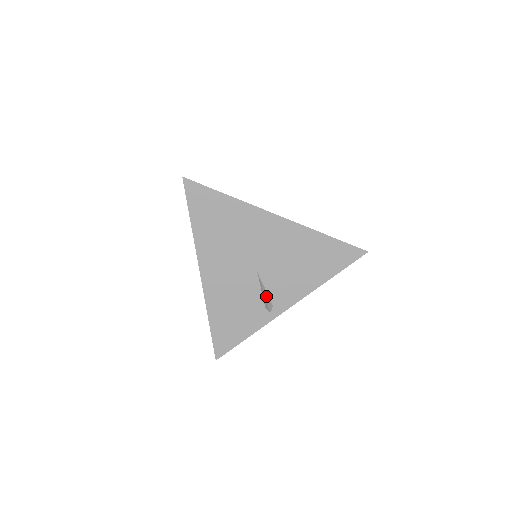
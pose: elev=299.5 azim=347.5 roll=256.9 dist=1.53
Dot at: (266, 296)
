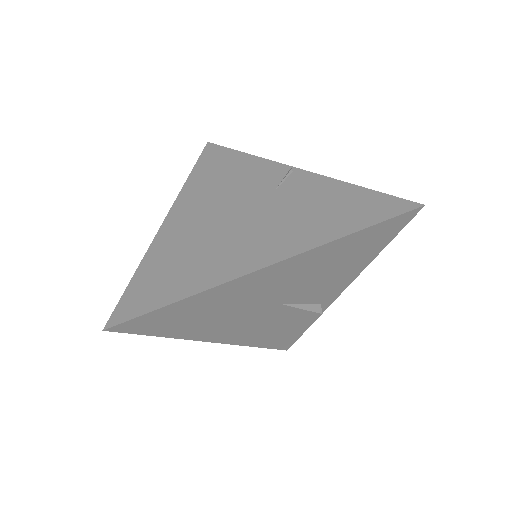
Dot at: (308, 308)
